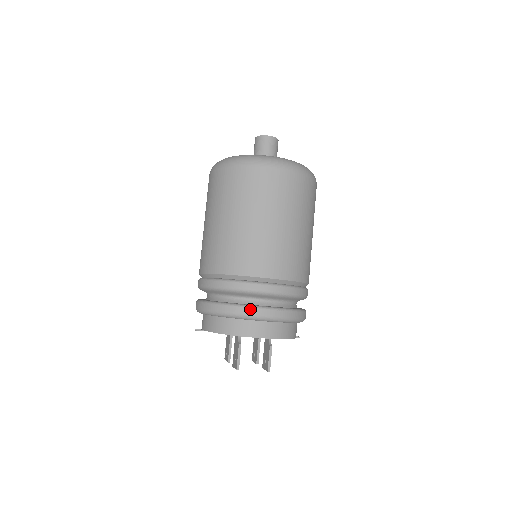
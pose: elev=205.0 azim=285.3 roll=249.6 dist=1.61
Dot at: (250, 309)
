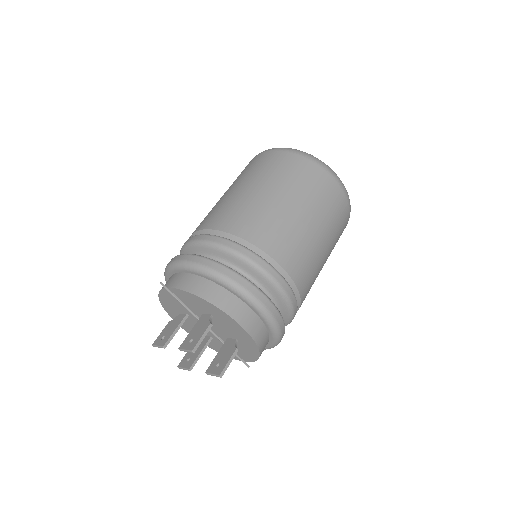
Dot at: (255, 289)
